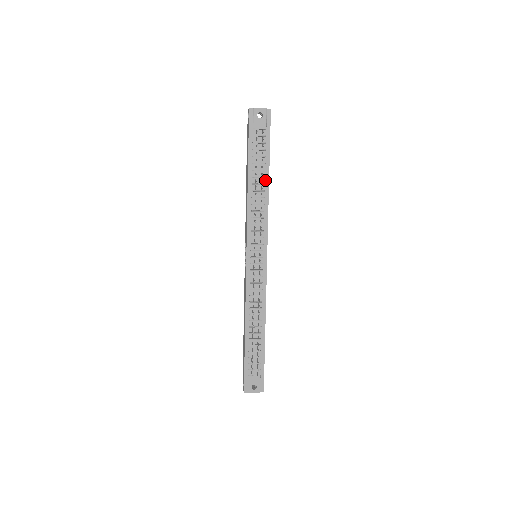
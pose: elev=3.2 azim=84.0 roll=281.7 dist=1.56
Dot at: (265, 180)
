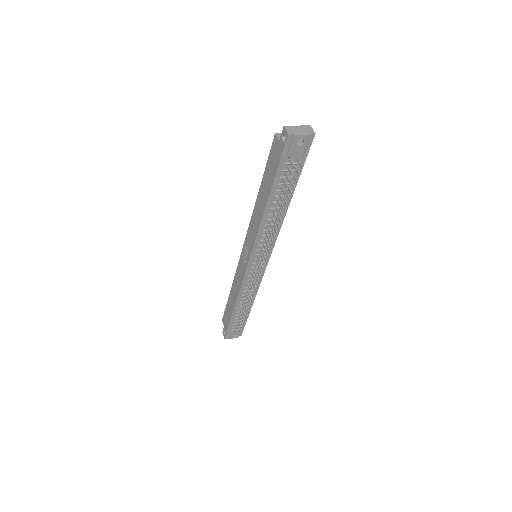
Dot at: occluded
